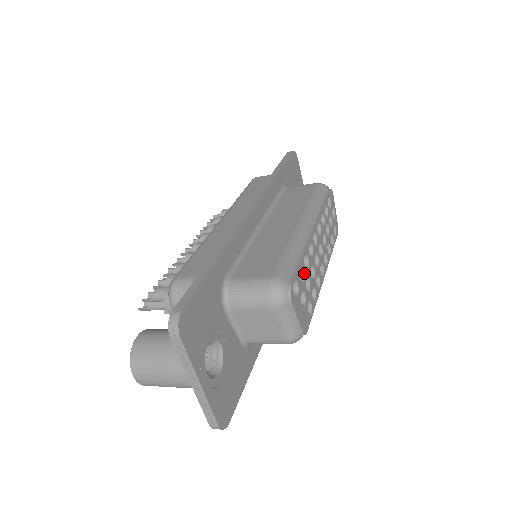
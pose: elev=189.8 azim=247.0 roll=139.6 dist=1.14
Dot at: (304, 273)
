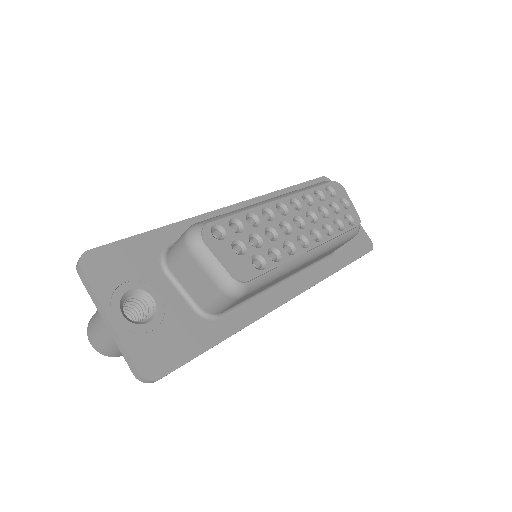
Dot at: (245, 227)
